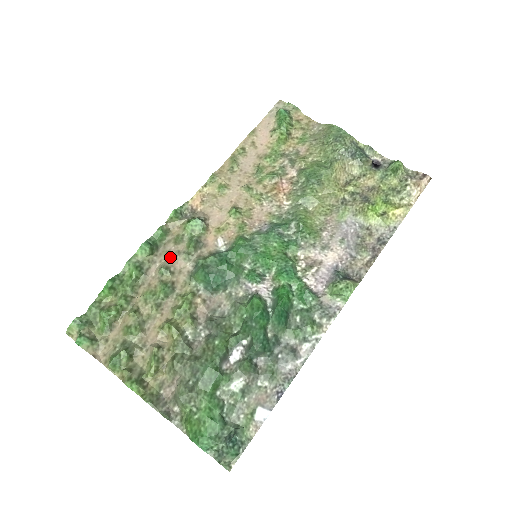
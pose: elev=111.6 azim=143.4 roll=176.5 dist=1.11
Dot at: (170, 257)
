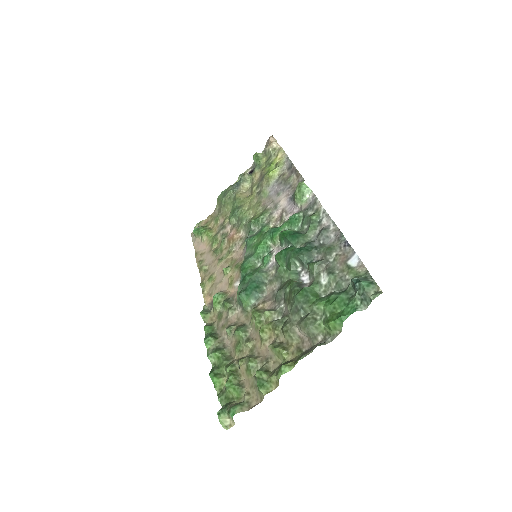
Dot at: (225, 325)
